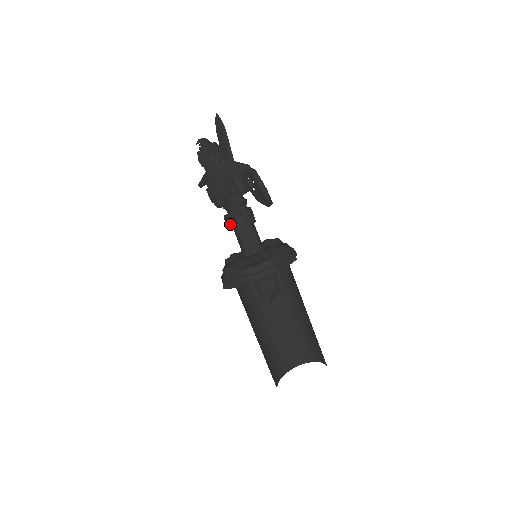
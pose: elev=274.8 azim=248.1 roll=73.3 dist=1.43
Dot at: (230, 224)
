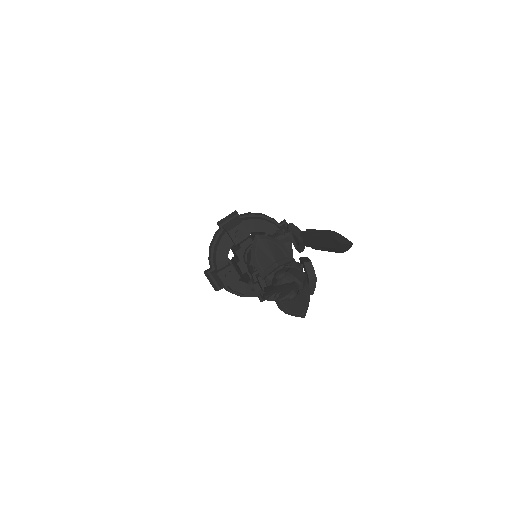
Dot at: occluded
